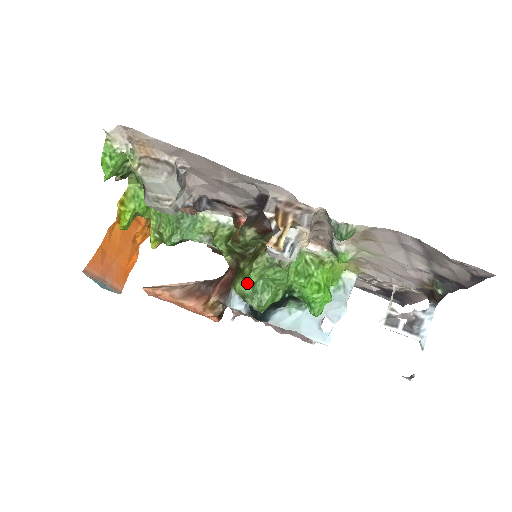
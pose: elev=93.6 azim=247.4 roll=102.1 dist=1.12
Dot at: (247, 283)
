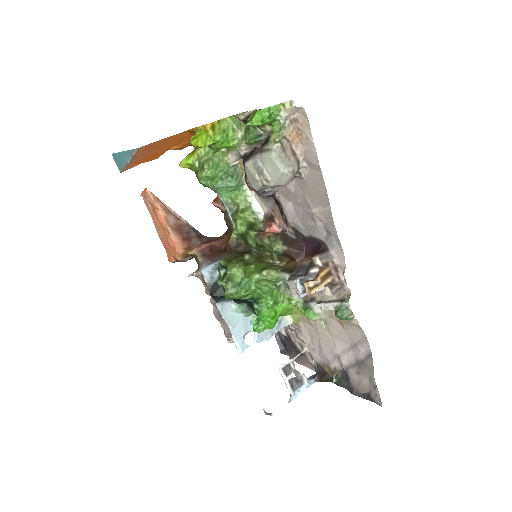
Dot at: (243, 275)
